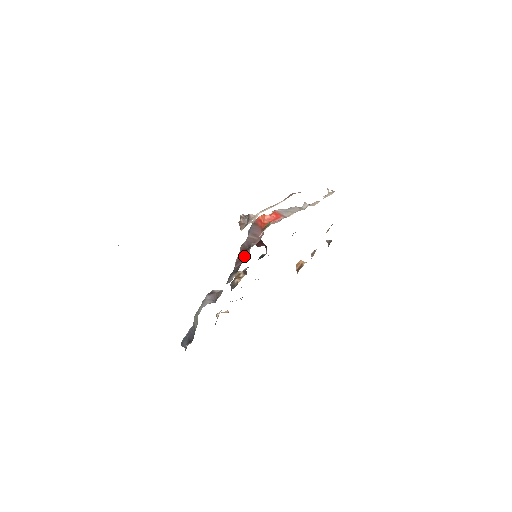
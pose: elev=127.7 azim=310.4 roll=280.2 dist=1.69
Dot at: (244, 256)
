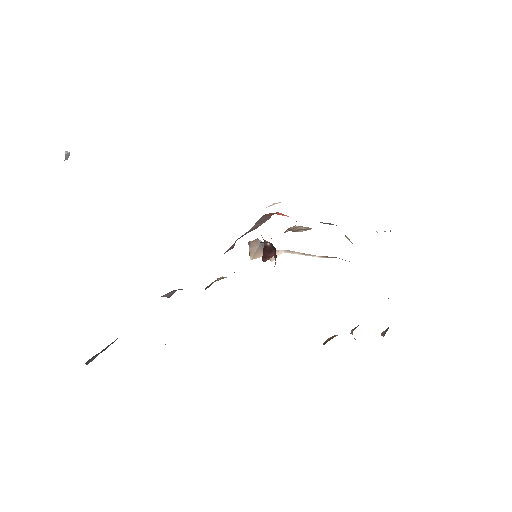
Dot at: occluded
